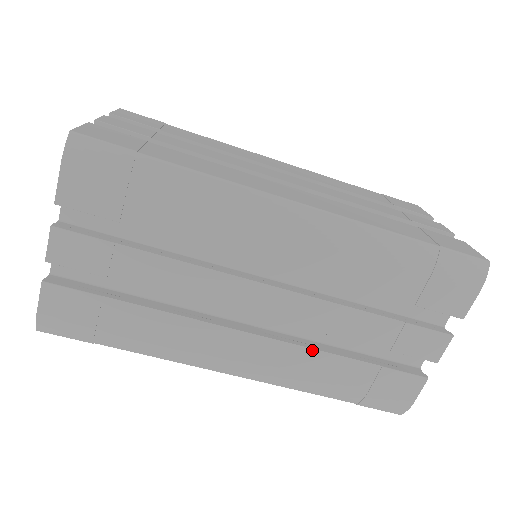
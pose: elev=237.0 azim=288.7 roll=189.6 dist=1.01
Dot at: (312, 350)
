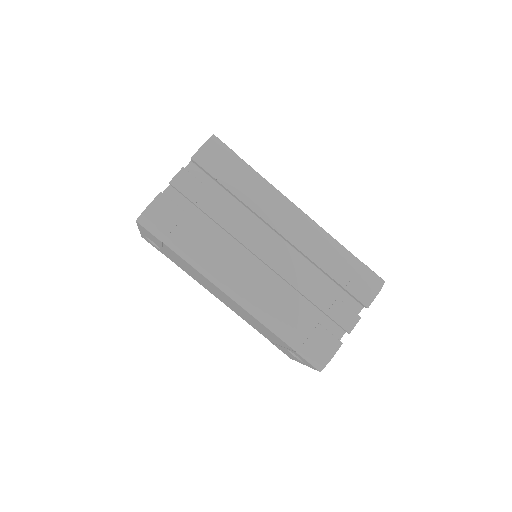
Dot at: (283, 295)
